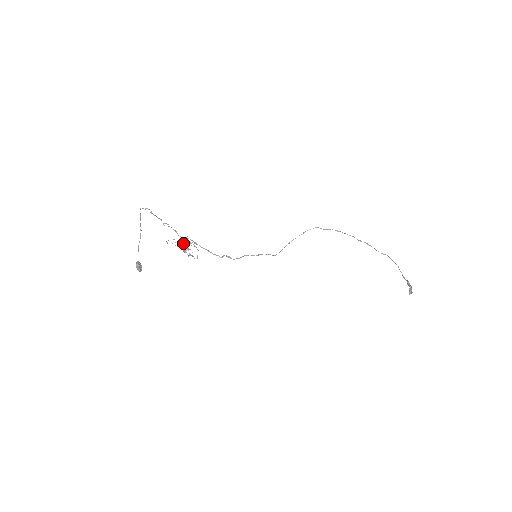
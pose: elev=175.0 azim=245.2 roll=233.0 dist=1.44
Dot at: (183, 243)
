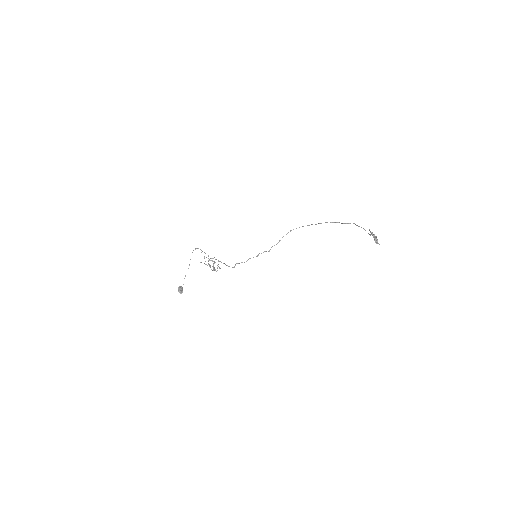
Dot at: occluded
